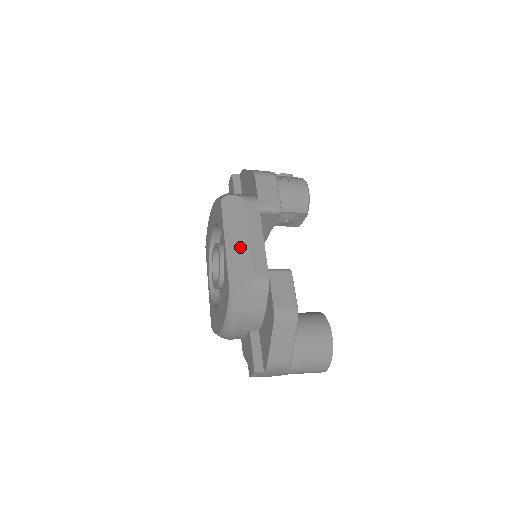
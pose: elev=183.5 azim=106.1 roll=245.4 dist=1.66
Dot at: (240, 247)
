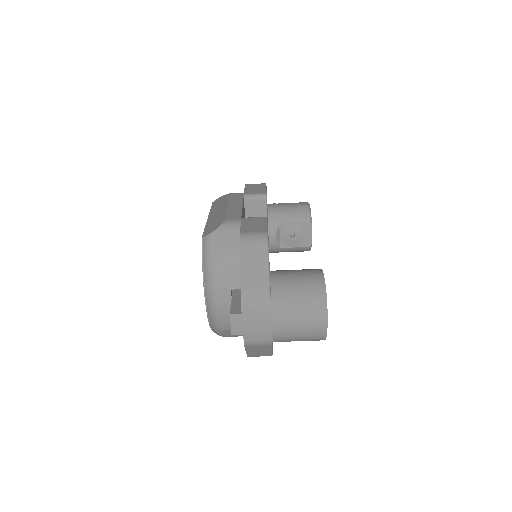
Dot at: (219, 213)
